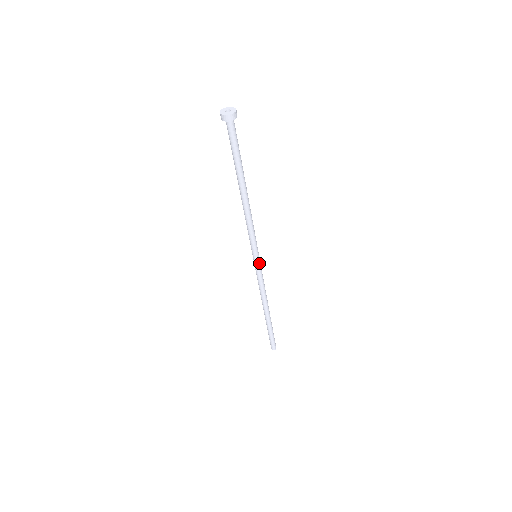
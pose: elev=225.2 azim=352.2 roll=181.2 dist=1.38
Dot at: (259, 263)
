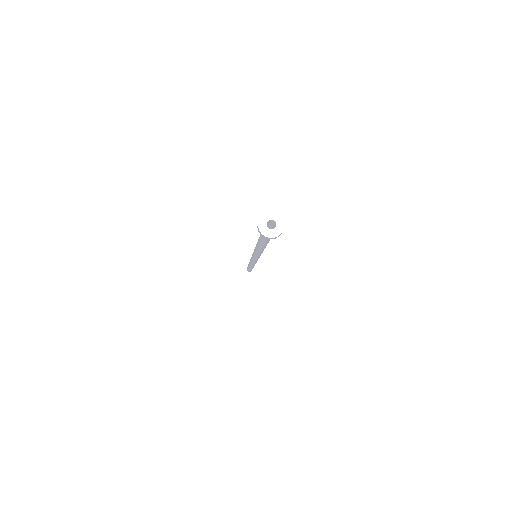
Dot at: occluded
